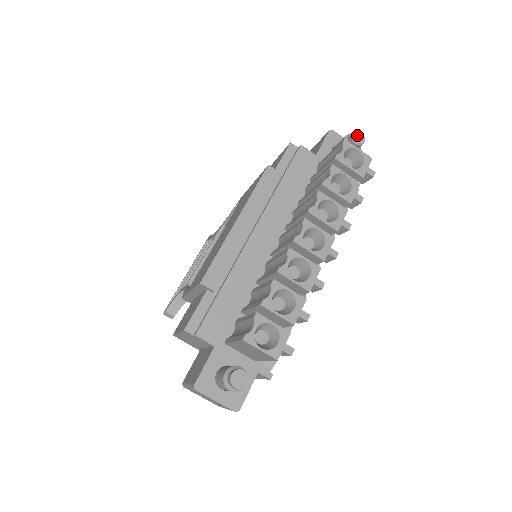
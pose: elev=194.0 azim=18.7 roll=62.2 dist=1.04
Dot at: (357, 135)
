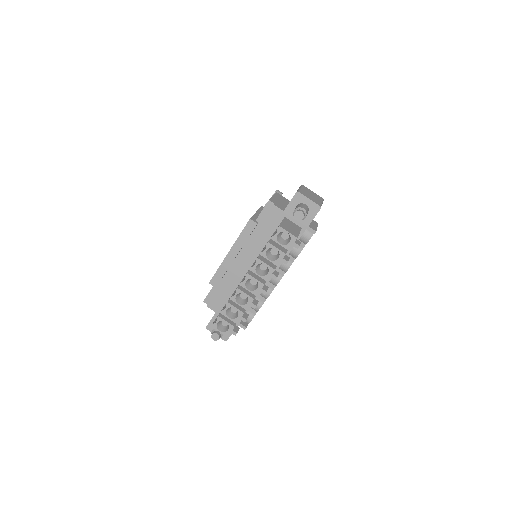
Dot at: (298, 213)
